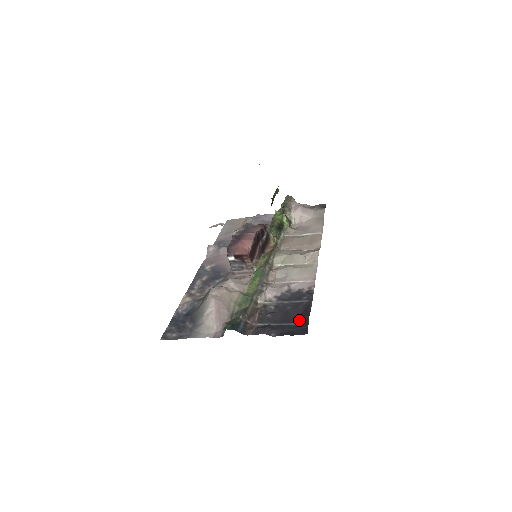
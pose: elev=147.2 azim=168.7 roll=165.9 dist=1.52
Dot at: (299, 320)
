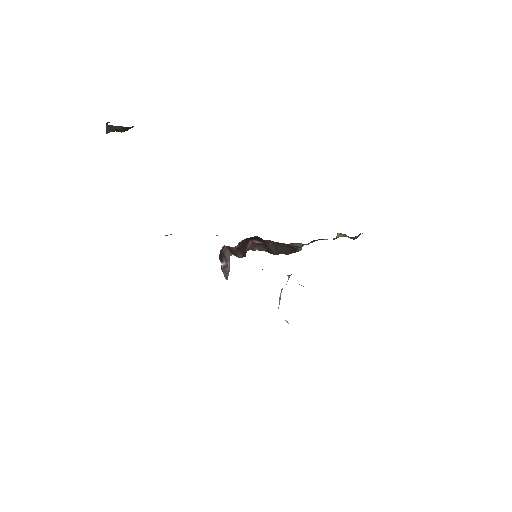
Dot at: occluded
